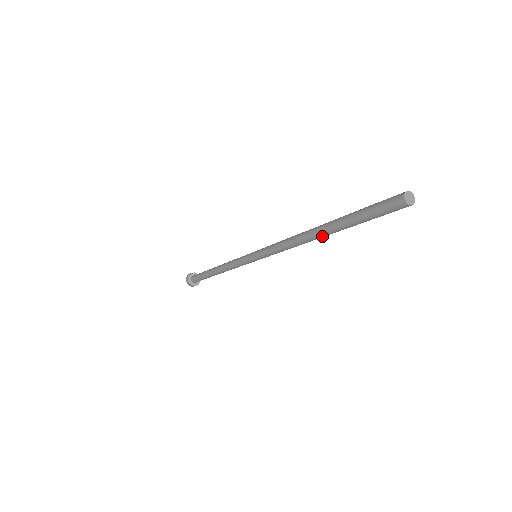
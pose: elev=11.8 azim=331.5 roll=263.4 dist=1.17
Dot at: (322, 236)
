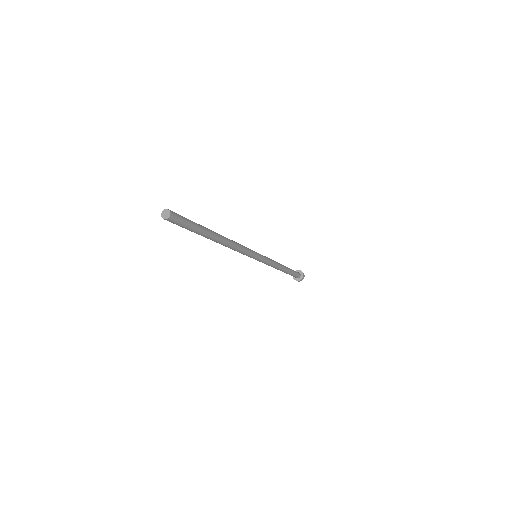
Dot at: (217, 240)
